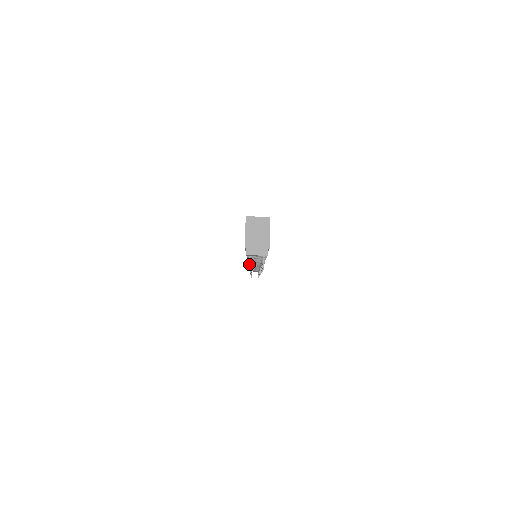
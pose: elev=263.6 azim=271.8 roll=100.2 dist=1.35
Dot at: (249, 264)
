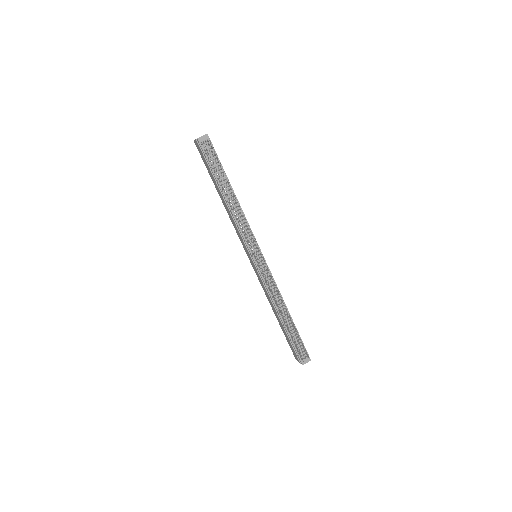
Dot at: (202, 143)
